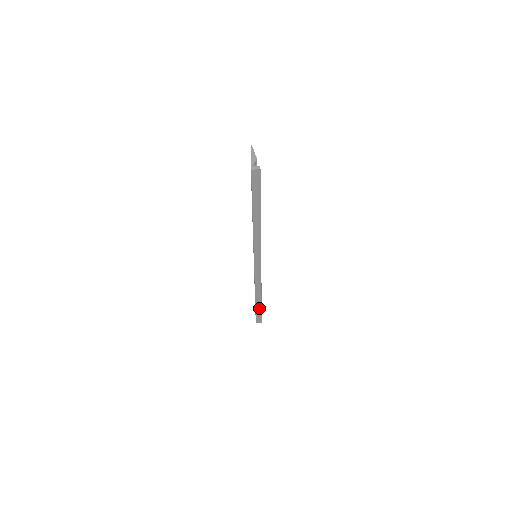
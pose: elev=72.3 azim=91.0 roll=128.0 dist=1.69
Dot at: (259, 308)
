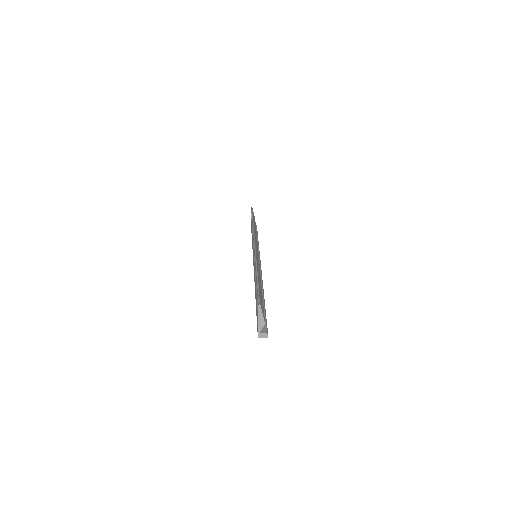
Dot at: occluded
